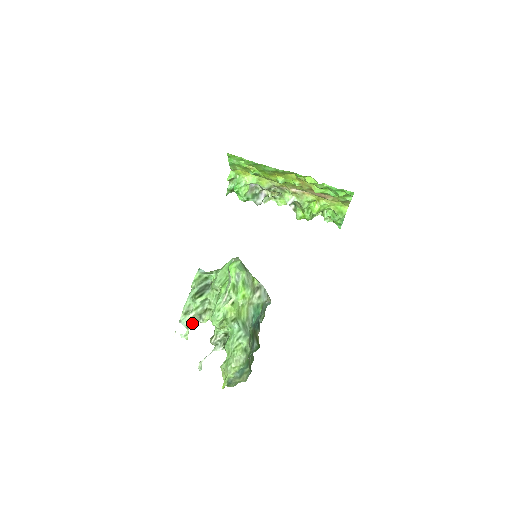
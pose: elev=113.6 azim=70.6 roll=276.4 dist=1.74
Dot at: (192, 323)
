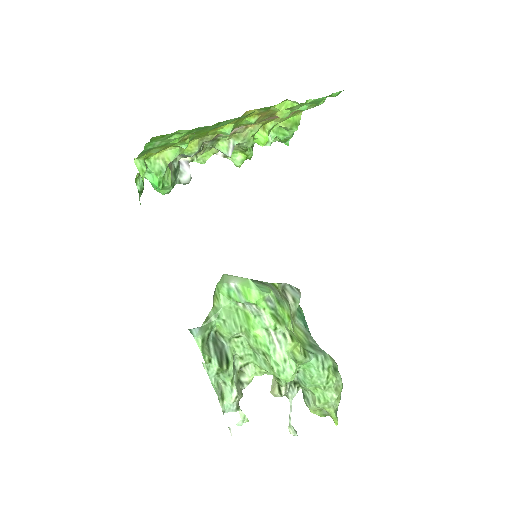
Dot at: (238, 399)
